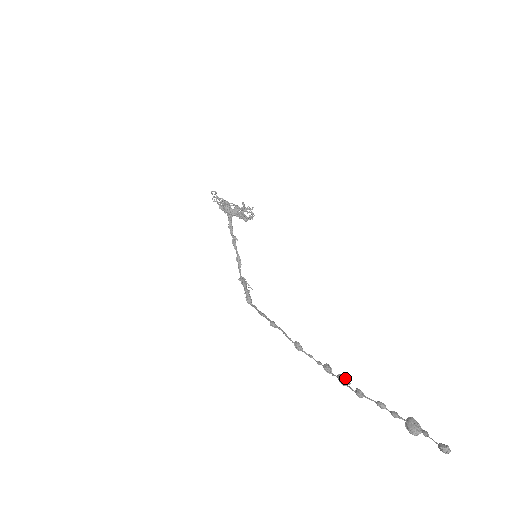
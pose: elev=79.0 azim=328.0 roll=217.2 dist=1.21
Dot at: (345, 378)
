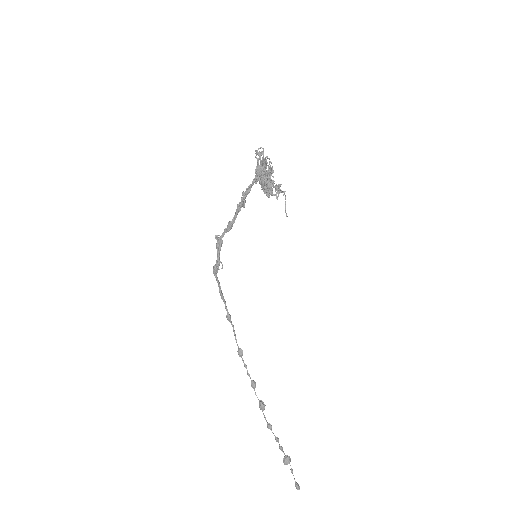
Dot at: occluded
